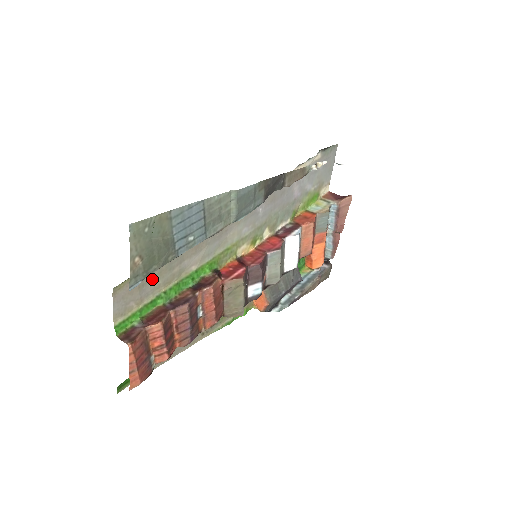
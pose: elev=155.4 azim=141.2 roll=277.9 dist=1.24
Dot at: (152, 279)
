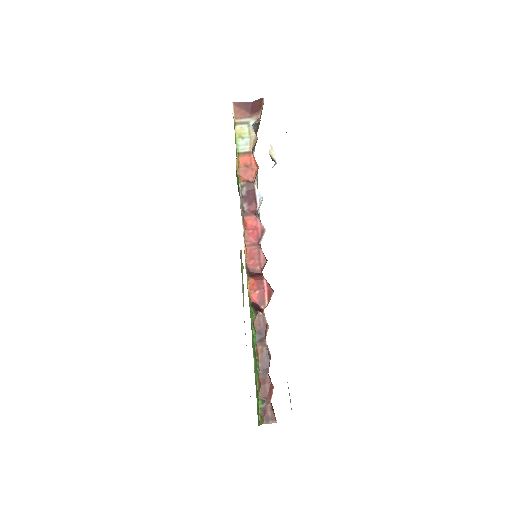
Dot at: occluded
